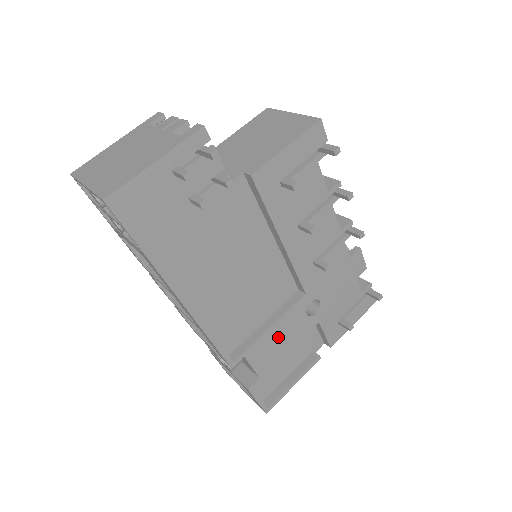
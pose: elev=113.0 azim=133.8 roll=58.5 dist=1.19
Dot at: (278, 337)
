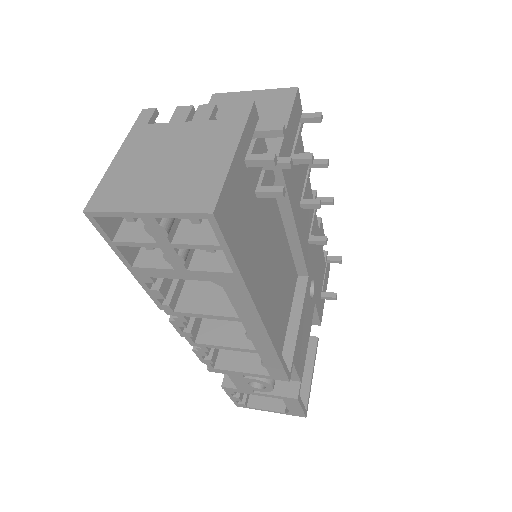
Dot at: (303, 331)
